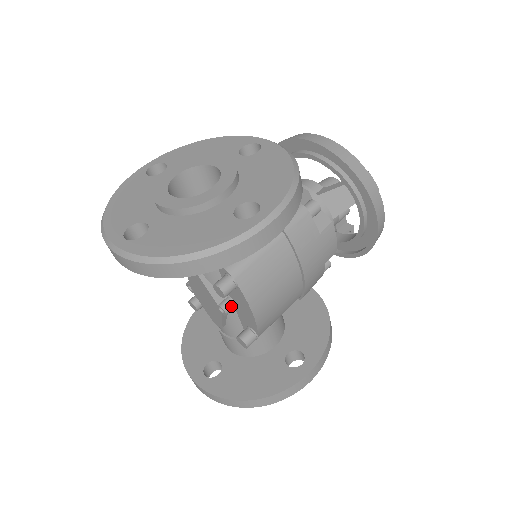
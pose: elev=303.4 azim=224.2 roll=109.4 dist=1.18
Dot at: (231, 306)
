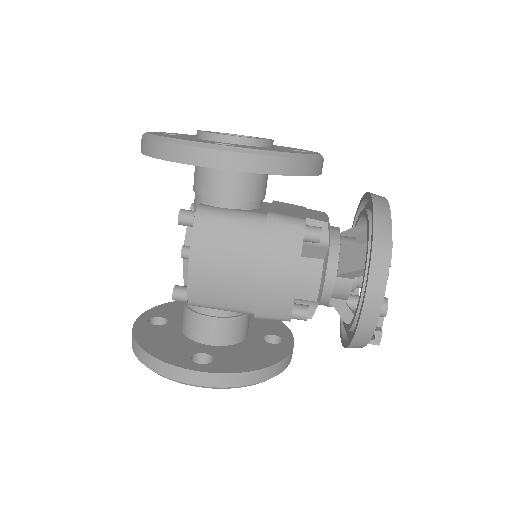
Dot at: (189, 252)
